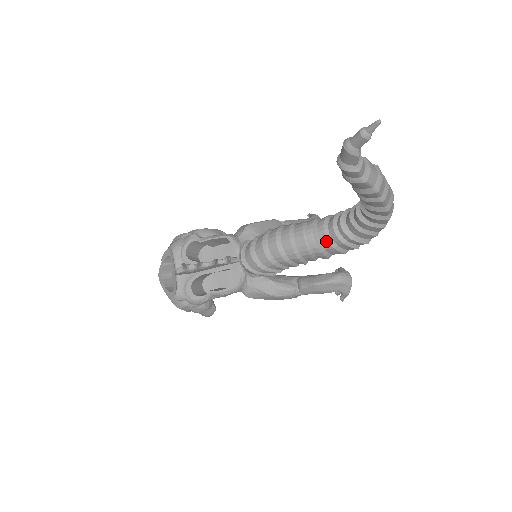
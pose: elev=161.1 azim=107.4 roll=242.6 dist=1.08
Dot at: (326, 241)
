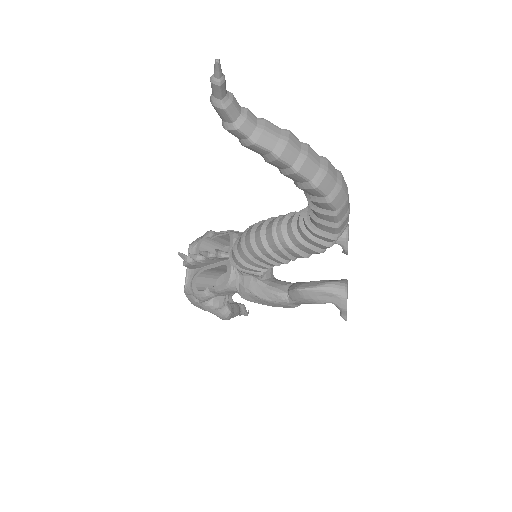
Dot at: (293, 234)
